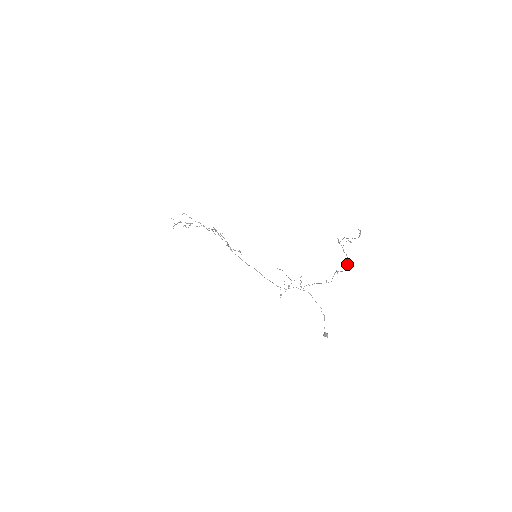
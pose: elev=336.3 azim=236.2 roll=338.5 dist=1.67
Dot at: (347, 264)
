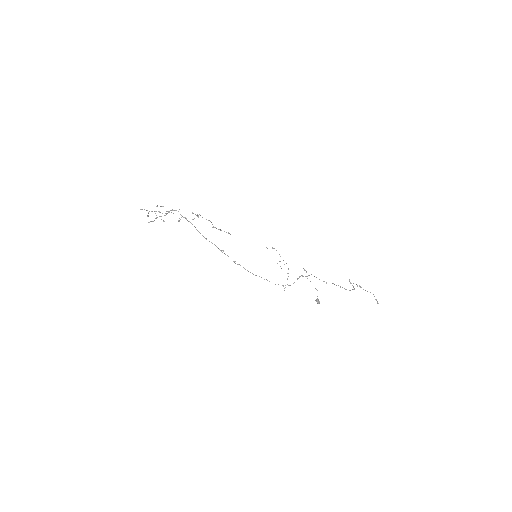
Dot at: occluded
